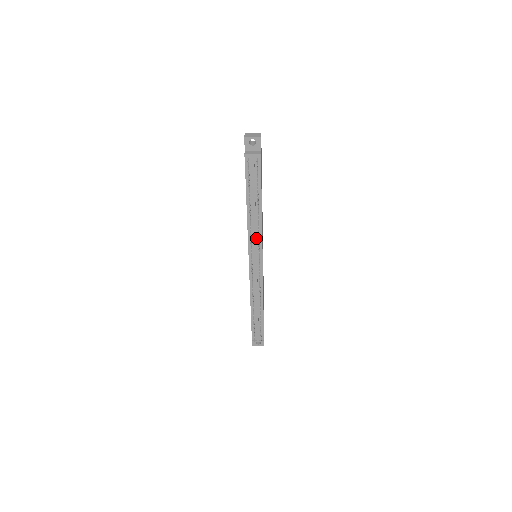
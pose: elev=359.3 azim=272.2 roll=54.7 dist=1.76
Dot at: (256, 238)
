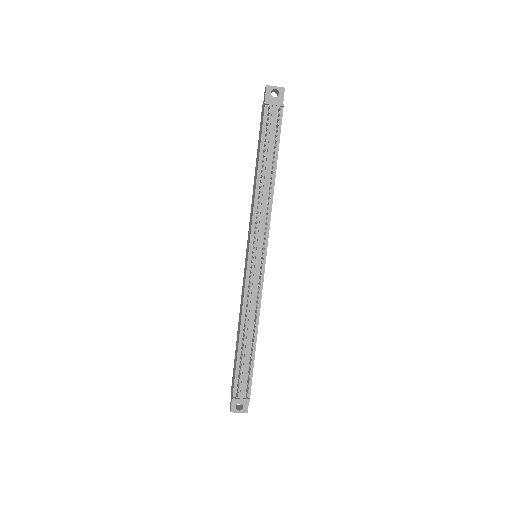
Dot at: (262, 221)
